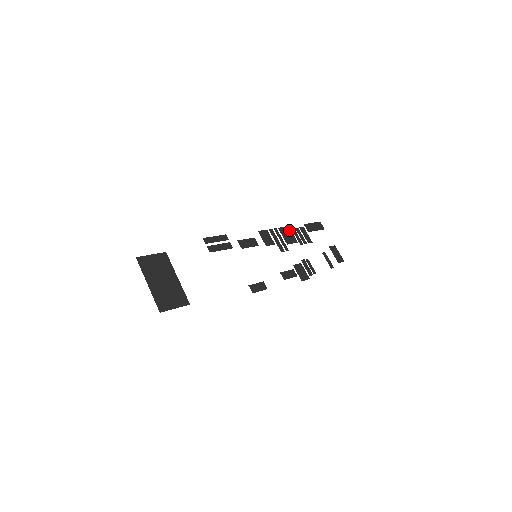
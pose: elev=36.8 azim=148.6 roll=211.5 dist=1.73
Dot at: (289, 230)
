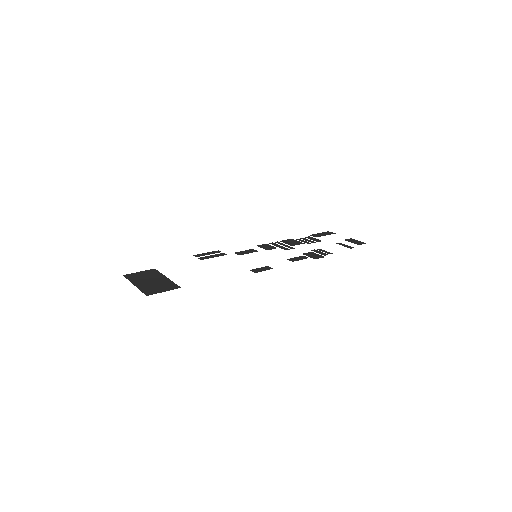
Dot at: (292, 240)
